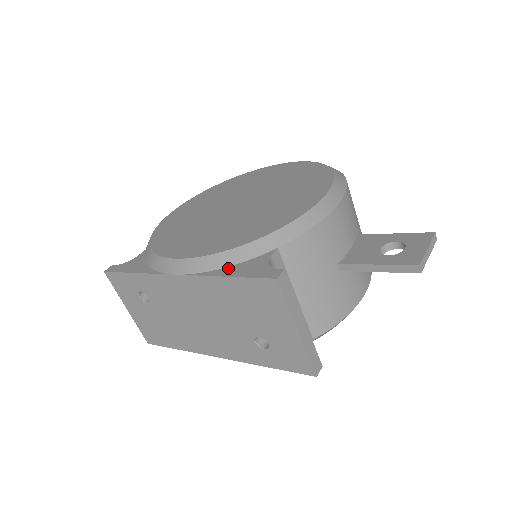
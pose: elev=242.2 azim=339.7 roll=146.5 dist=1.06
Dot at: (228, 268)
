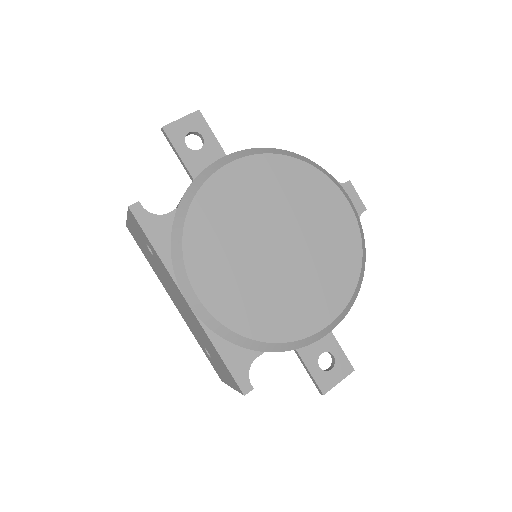
Dot at: (225, 343)
